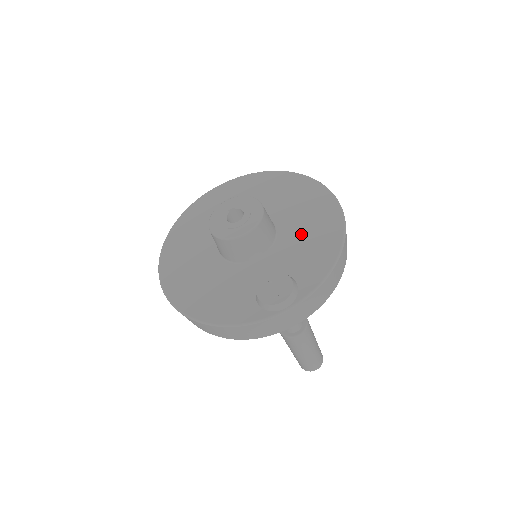
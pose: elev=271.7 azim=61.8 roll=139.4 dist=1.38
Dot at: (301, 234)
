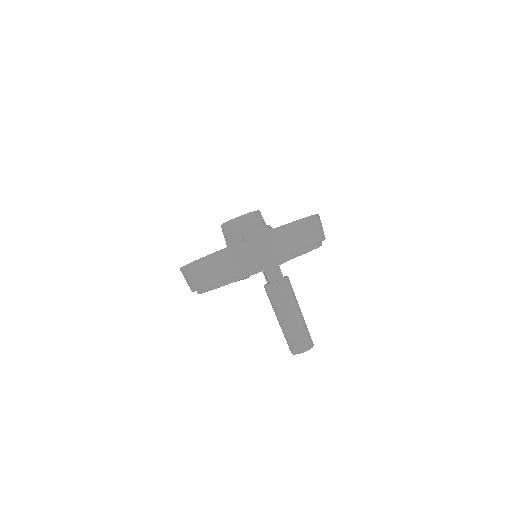
Dot at: occluded
